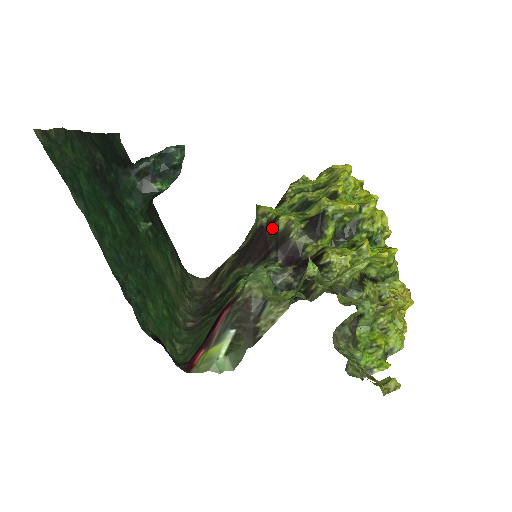
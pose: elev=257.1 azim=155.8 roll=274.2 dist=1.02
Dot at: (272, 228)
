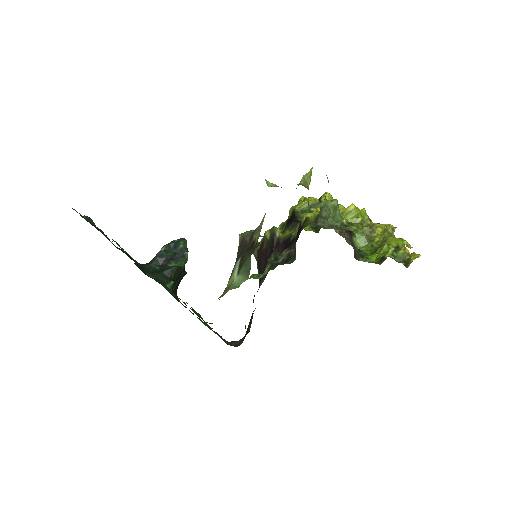
Dot at: (264, 245)
